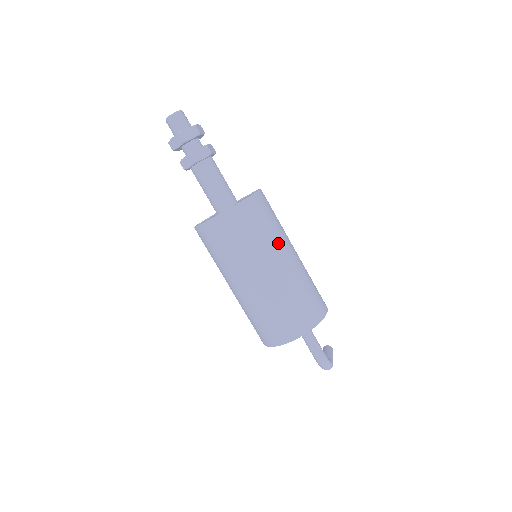
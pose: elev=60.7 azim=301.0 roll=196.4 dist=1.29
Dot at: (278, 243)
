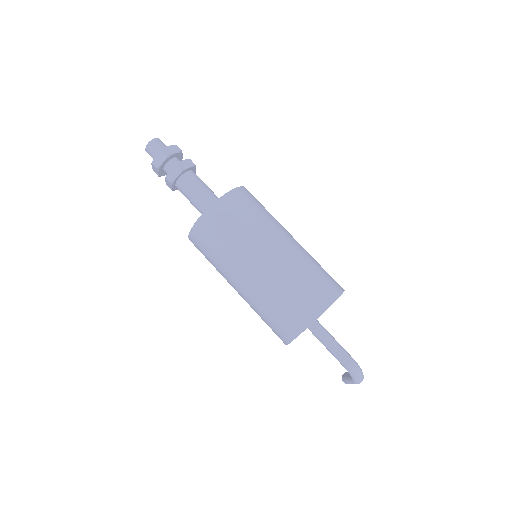
Dot at: (279, 224)
